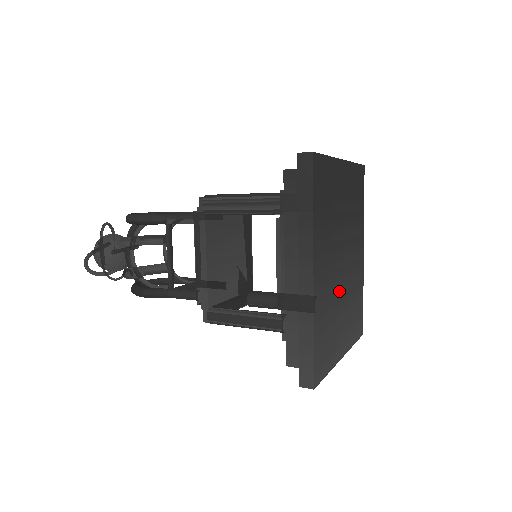
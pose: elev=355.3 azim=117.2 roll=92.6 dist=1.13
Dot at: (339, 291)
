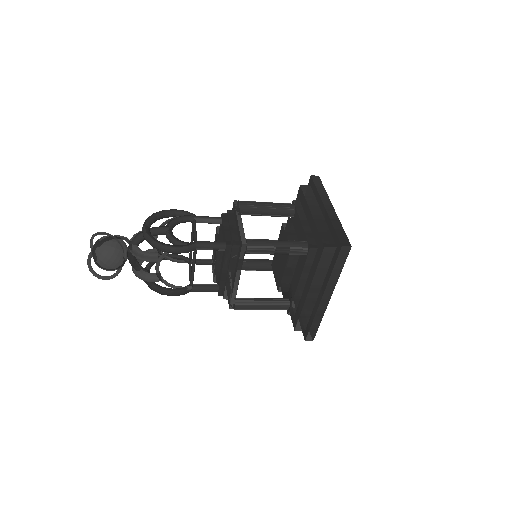
Dot at: occluded
